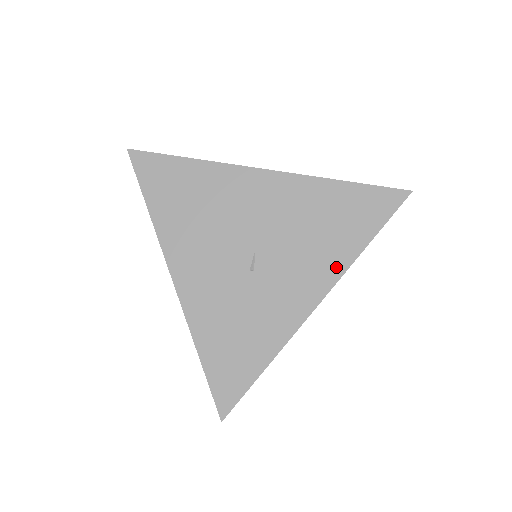
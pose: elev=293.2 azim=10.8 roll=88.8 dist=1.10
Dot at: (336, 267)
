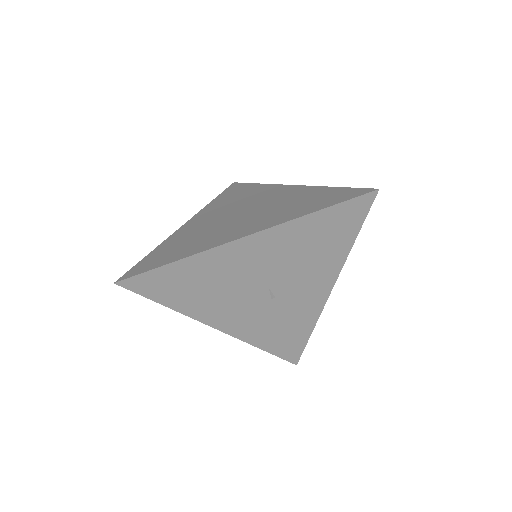
Dot at: (335, 266)
